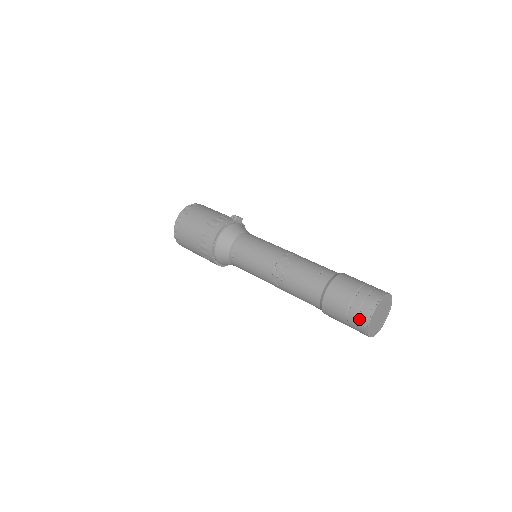
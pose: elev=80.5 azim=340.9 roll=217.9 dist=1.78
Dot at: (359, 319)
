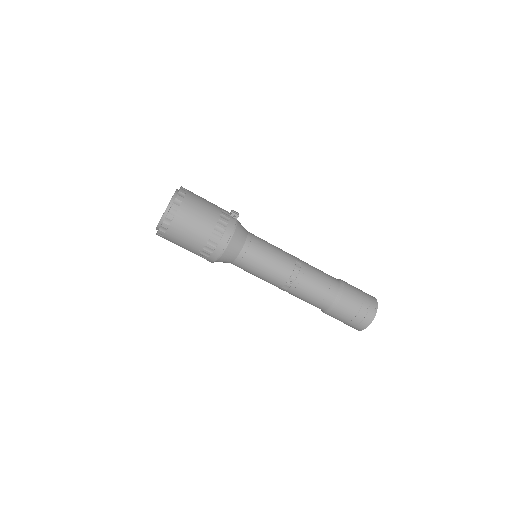
Dot at: (360, 324)
